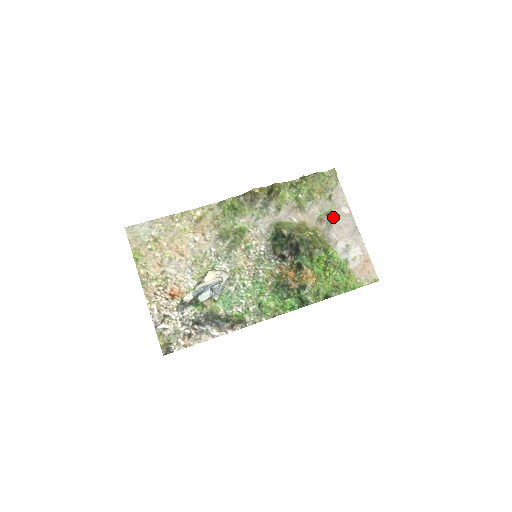
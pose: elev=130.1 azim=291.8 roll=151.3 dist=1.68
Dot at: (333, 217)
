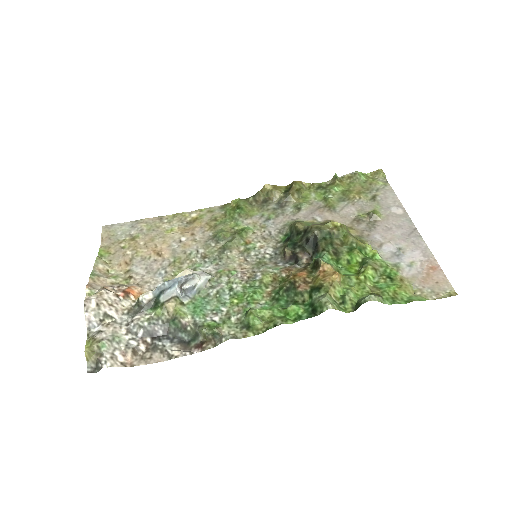
Dot at: (377, 216)
